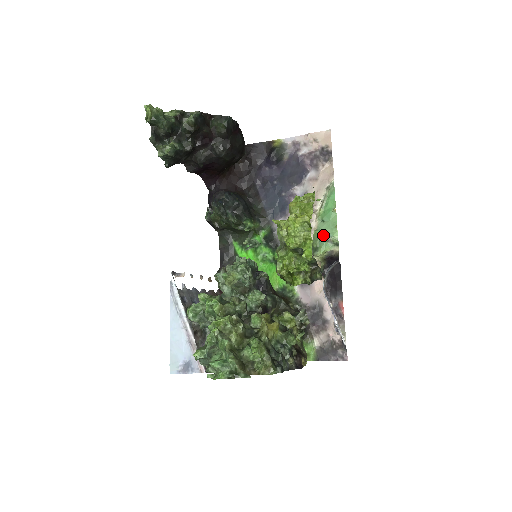
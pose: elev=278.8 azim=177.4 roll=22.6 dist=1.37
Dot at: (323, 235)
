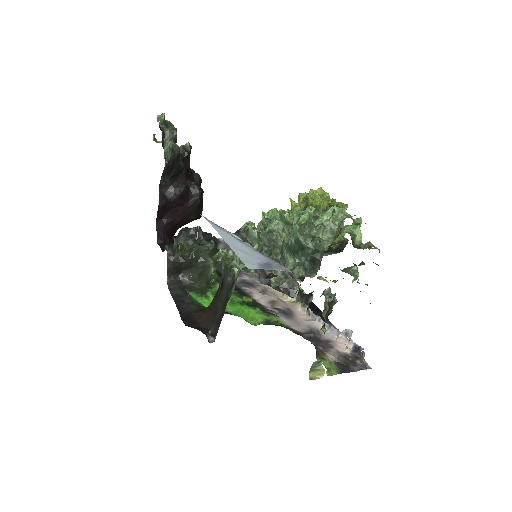
Dot at: occluded
